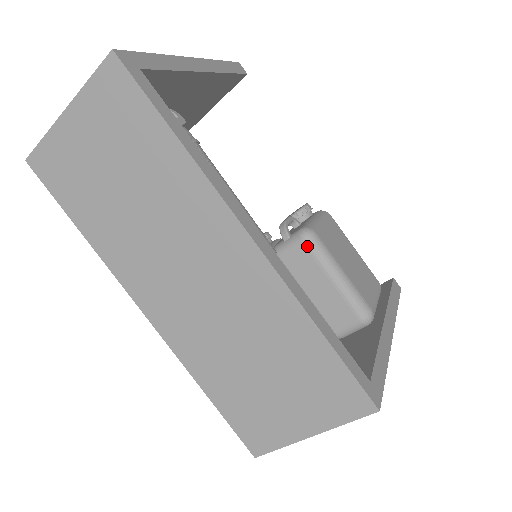
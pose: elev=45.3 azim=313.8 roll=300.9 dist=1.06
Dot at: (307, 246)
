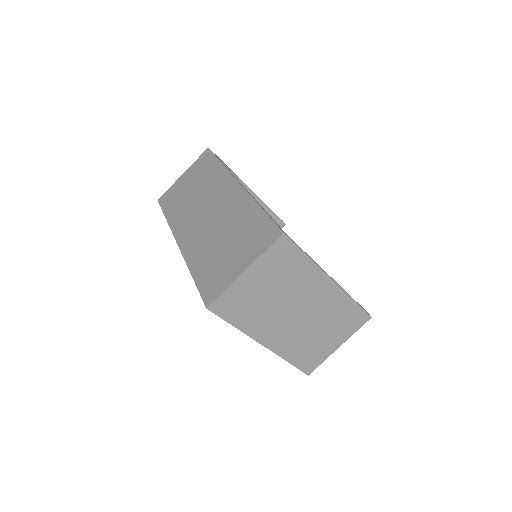
Dot at: occluded
